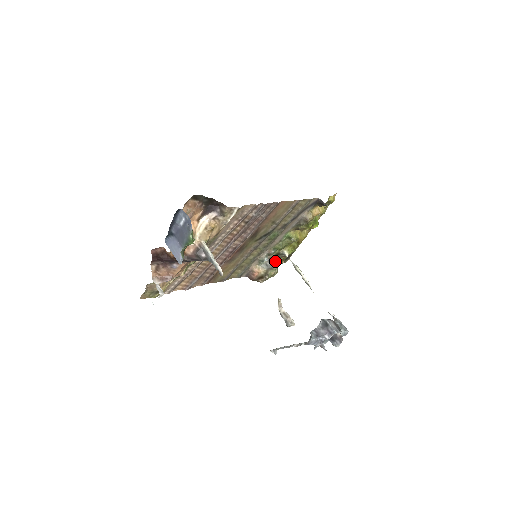
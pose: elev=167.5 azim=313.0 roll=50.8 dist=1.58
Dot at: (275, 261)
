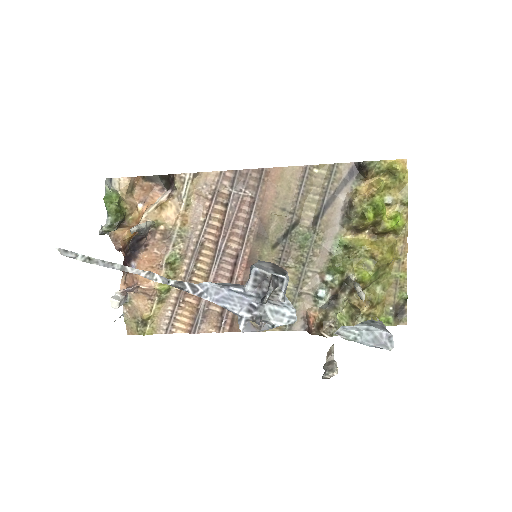
Dot at: (342, 296)
